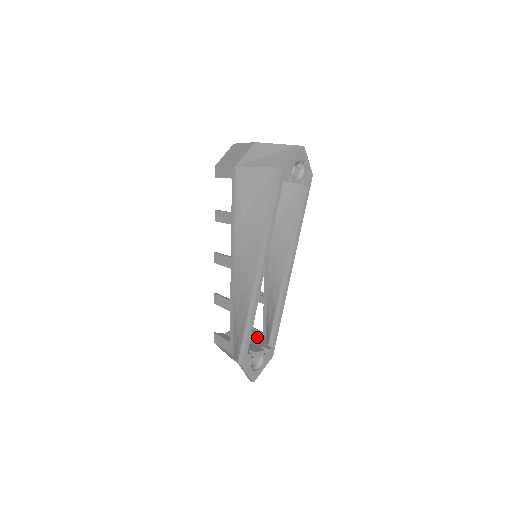
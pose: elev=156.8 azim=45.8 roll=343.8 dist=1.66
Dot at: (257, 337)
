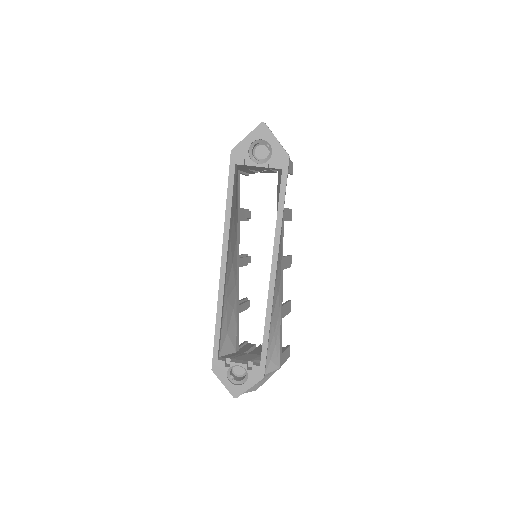
Dot at: occluded
